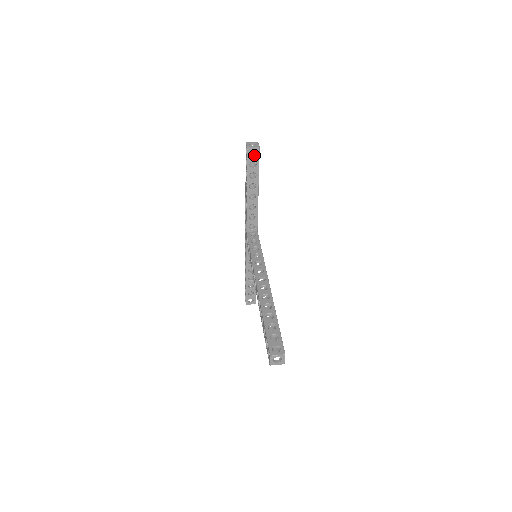
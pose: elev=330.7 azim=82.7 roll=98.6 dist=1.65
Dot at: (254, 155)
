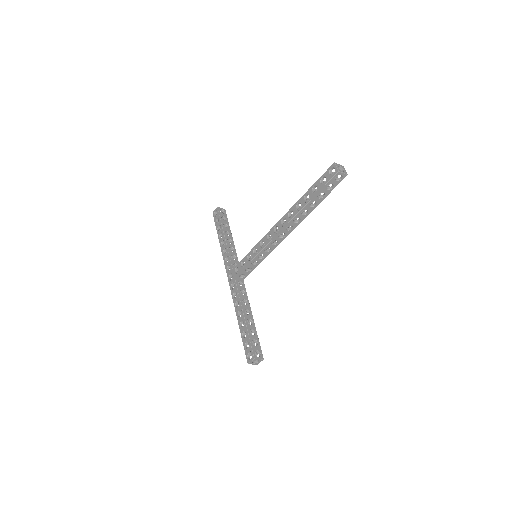
Dot at: (223, 214)
